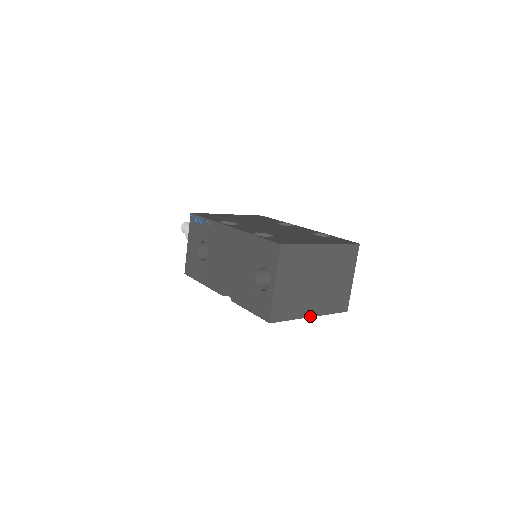
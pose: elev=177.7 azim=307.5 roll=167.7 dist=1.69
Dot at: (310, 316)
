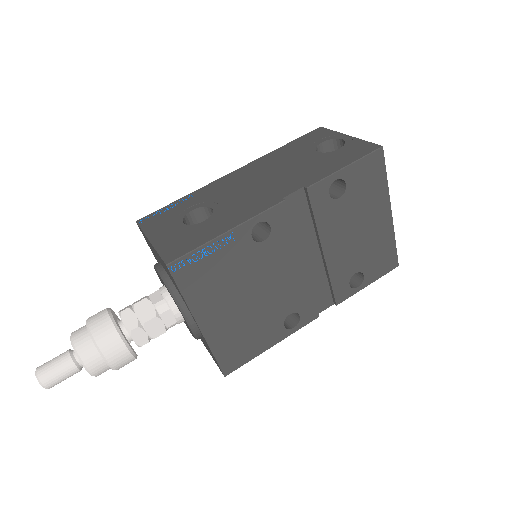
Dot at: (390, 210)
